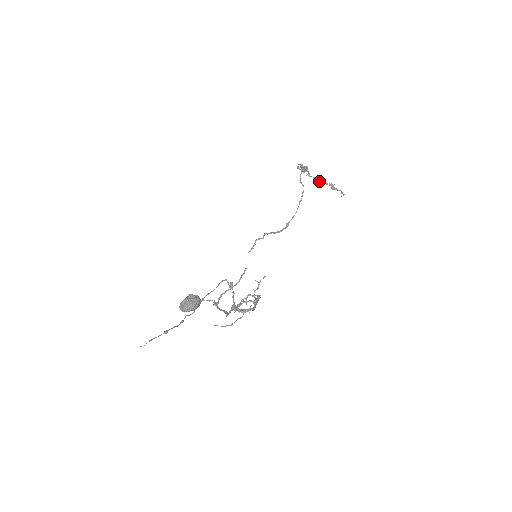
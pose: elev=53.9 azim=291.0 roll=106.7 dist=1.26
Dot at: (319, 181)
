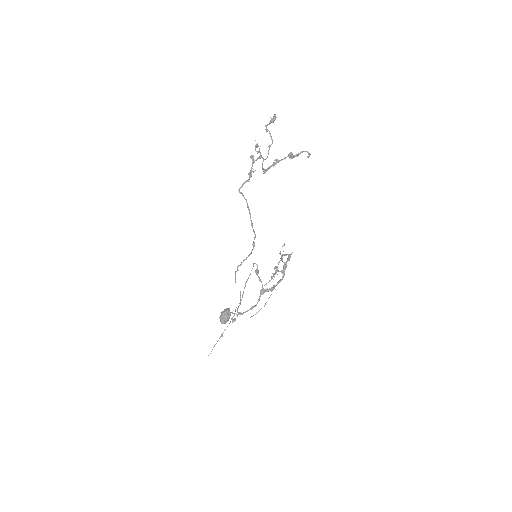
Dot at: (274, 165)
